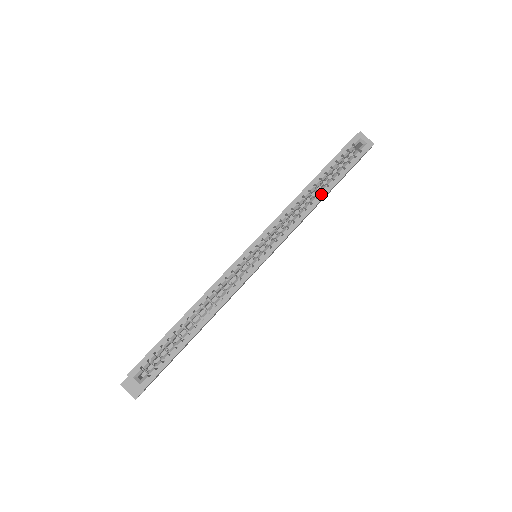
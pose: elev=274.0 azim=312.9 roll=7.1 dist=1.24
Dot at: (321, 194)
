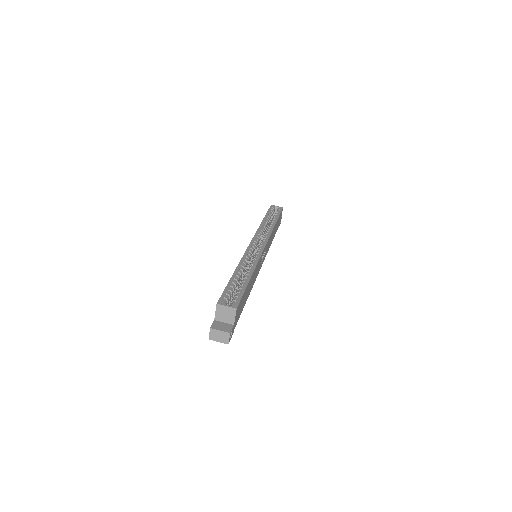
Dot at: (273, 222)
